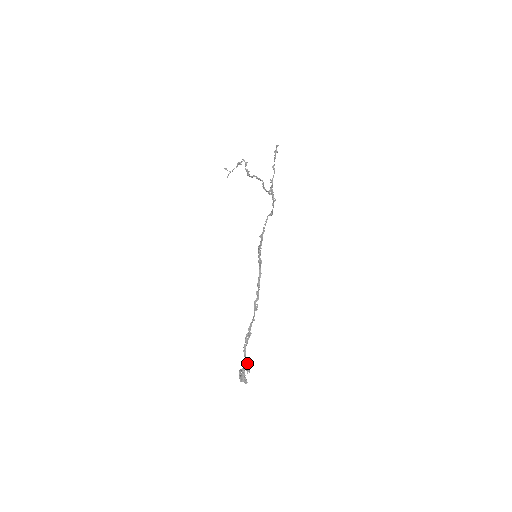
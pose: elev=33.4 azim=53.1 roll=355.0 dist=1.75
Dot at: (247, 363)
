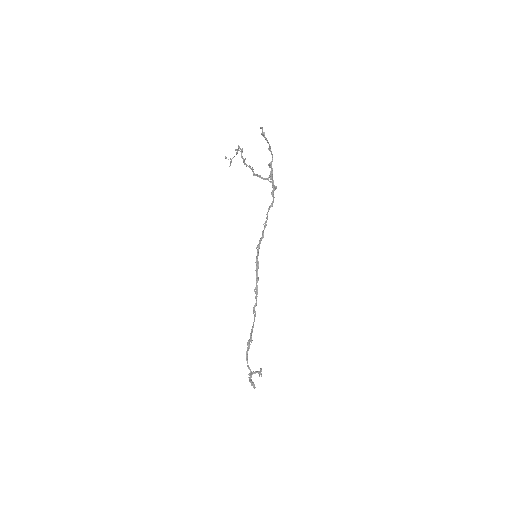
Dot at: (250, 370)
